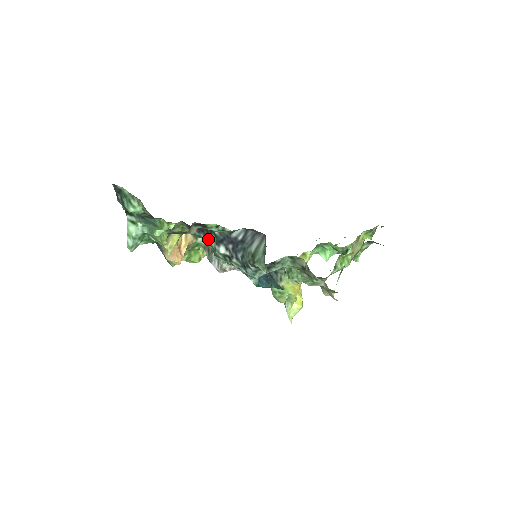
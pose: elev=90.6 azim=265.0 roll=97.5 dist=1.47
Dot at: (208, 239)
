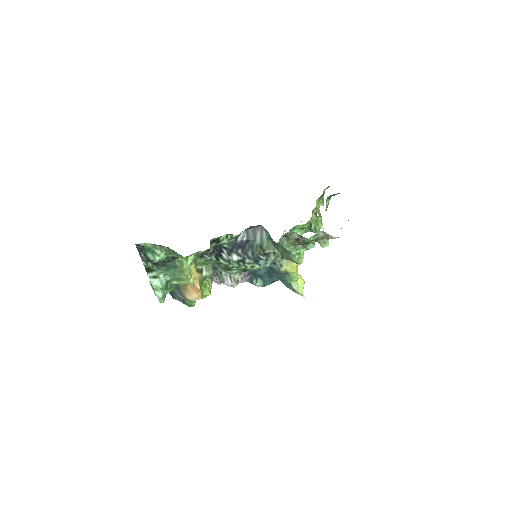
Dot at: (220, 256)
